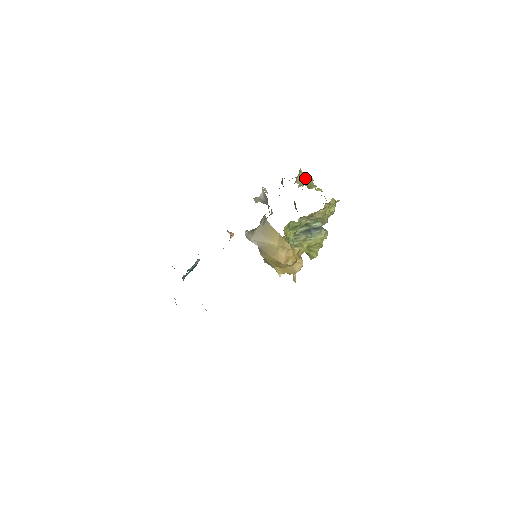
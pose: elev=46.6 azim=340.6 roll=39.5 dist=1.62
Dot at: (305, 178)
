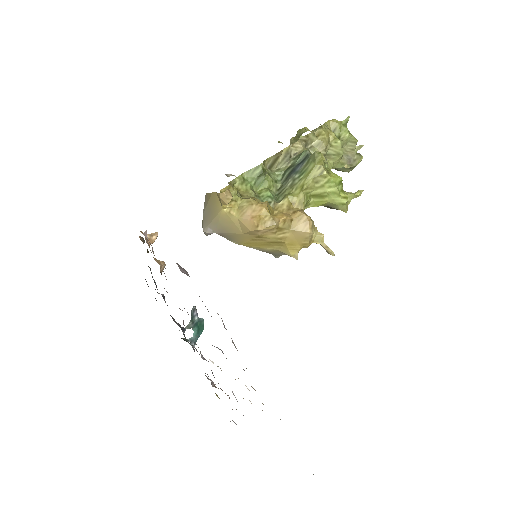
Dot at: (296, 135)
